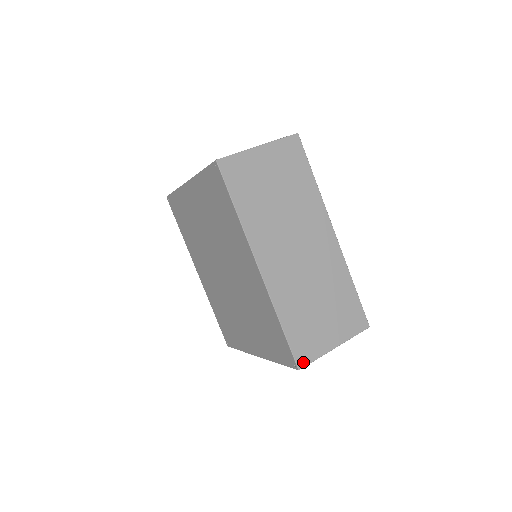
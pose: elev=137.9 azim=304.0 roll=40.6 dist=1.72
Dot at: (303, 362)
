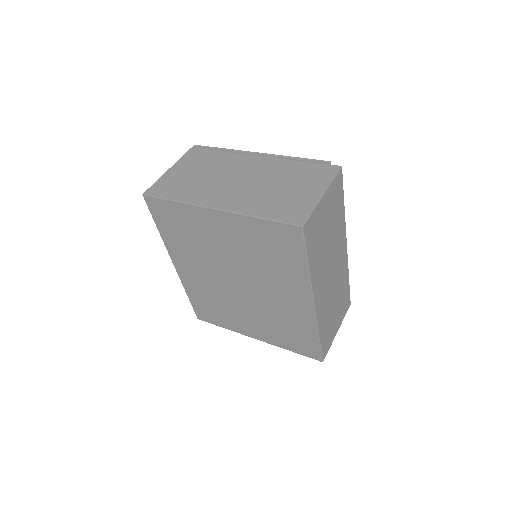
Dot at: (325, 355)
